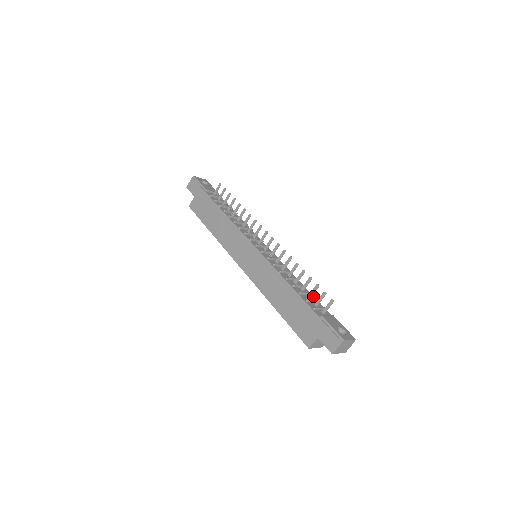
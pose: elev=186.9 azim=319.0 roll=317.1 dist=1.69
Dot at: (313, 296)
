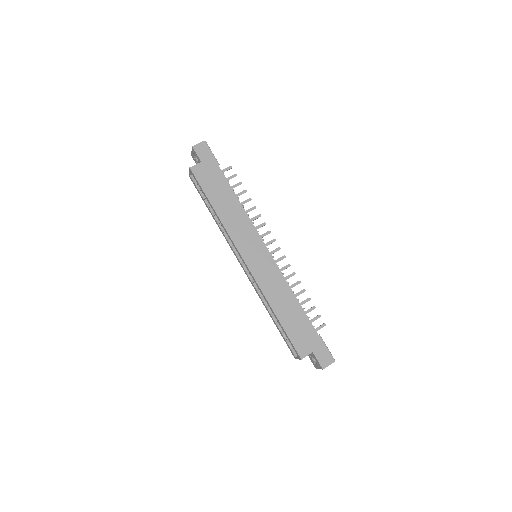
Dot at: occluded
